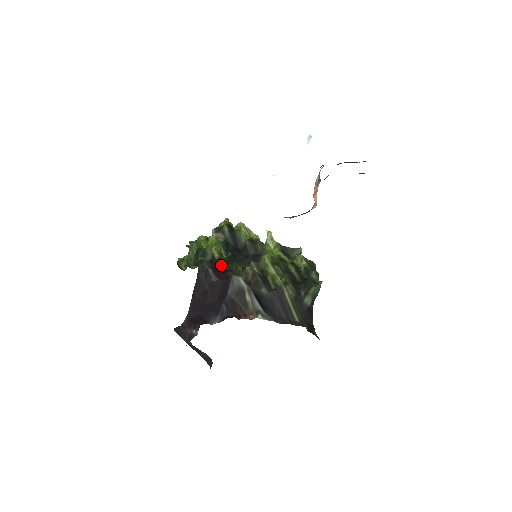
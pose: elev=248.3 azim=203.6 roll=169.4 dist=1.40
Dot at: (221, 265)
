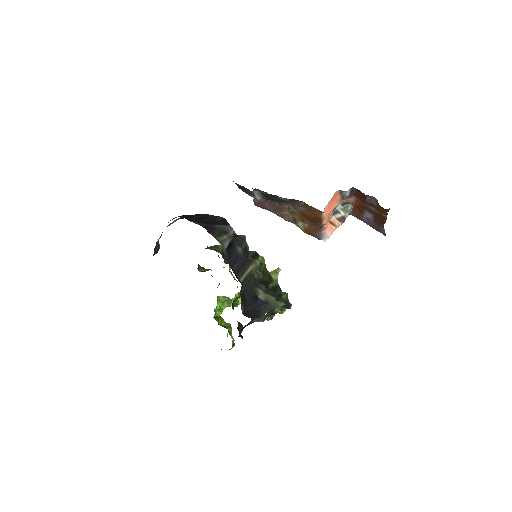
Dot at: occluded
